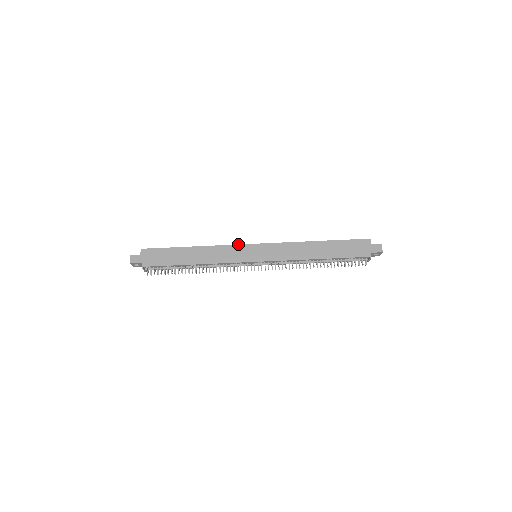
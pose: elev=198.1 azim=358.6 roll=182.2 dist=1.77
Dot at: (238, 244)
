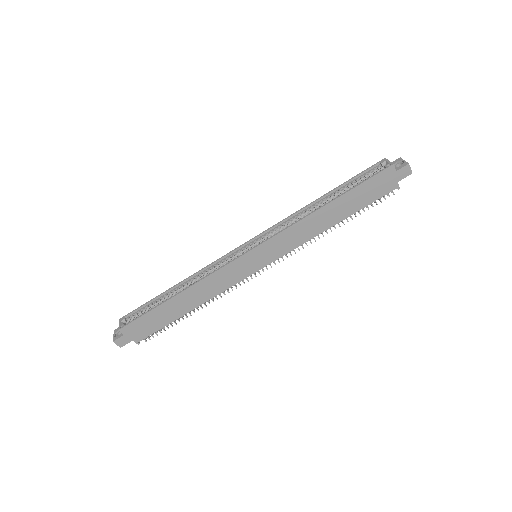
Dot at: (230, 262)
